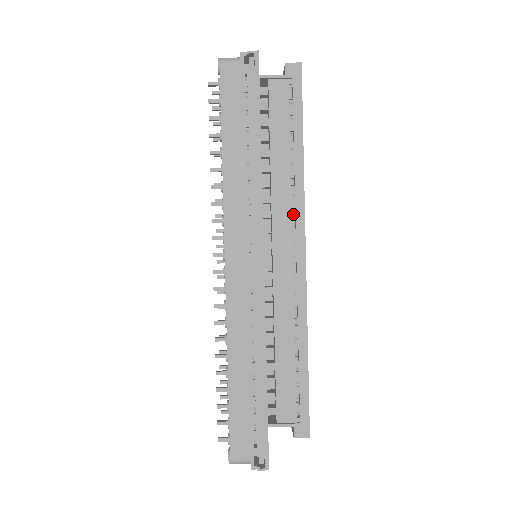
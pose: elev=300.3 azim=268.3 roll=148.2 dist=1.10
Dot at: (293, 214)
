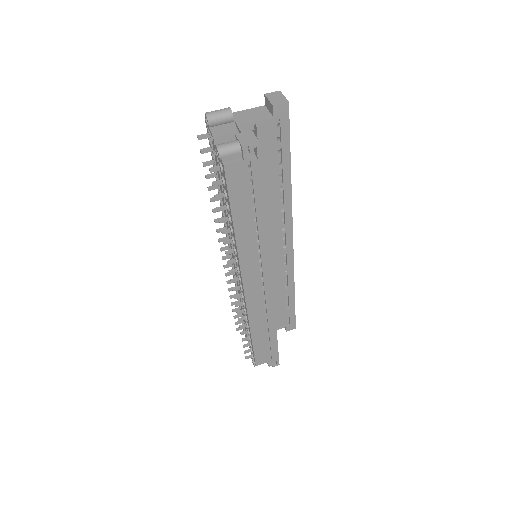
Dot at: occluded
